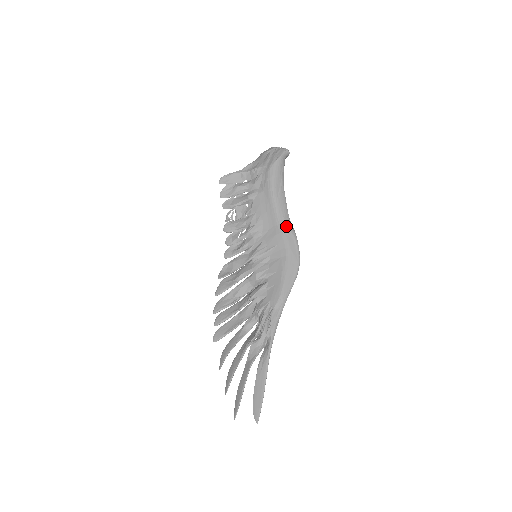
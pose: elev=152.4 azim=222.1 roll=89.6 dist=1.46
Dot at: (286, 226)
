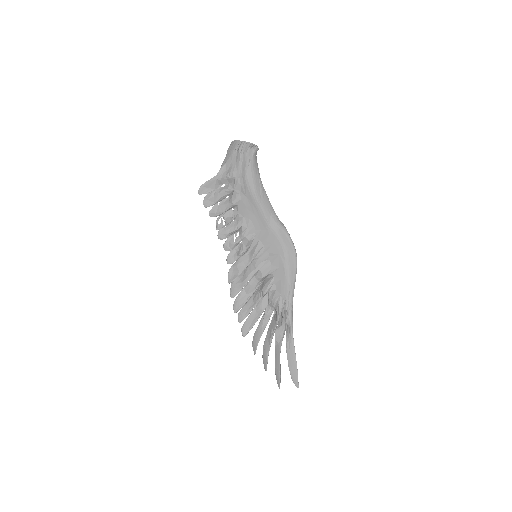
Dot at: (276, 225)
